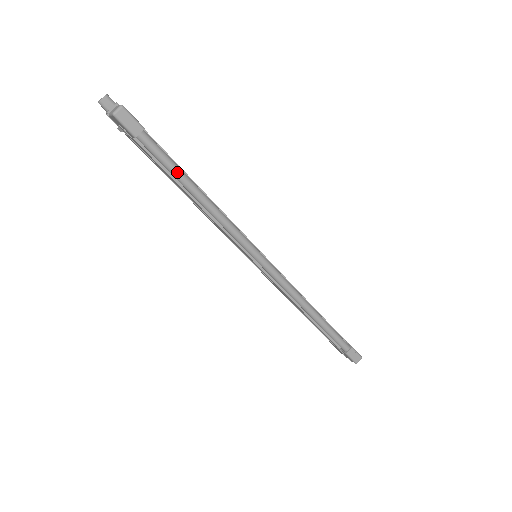
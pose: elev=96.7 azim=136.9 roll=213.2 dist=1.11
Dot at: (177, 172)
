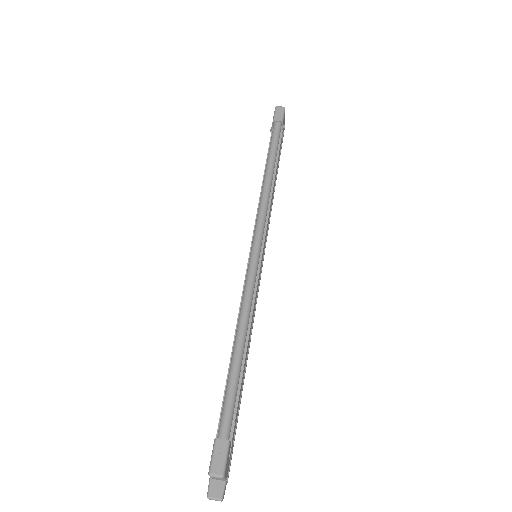
Dot at: (273, 151)
